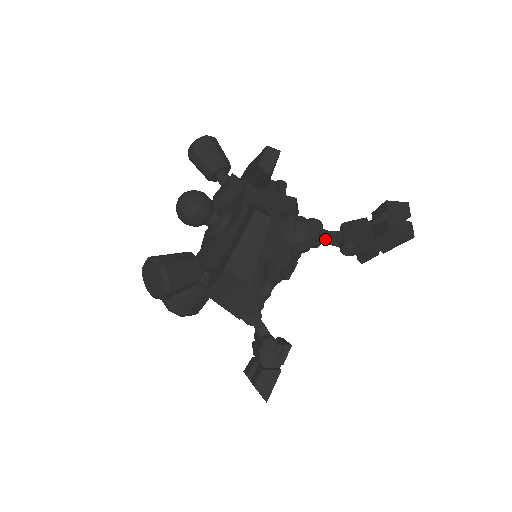
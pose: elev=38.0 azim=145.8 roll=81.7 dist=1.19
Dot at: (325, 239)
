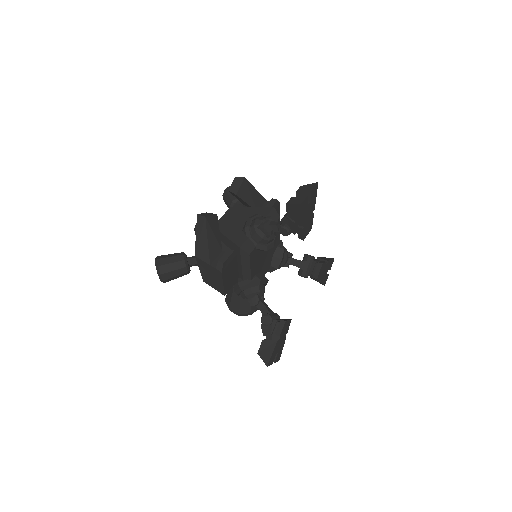
Dot at: (275, 228)
